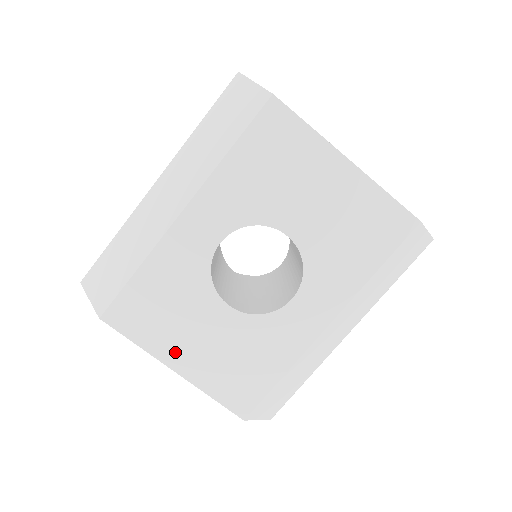
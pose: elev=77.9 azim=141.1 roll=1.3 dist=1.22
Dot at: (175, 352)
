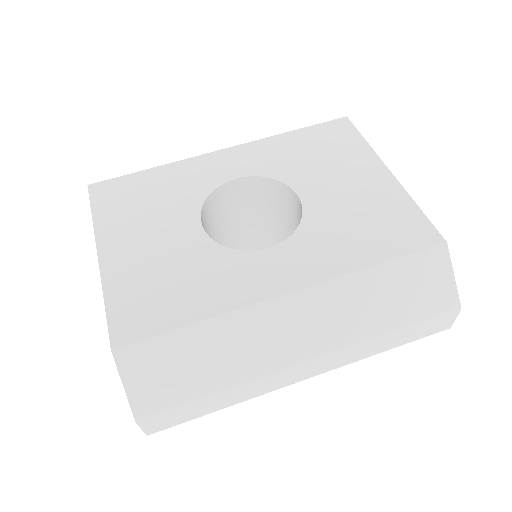
Dot at: (117, 240)
